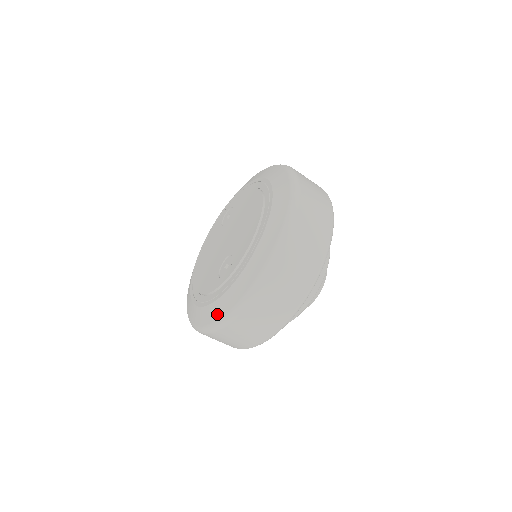
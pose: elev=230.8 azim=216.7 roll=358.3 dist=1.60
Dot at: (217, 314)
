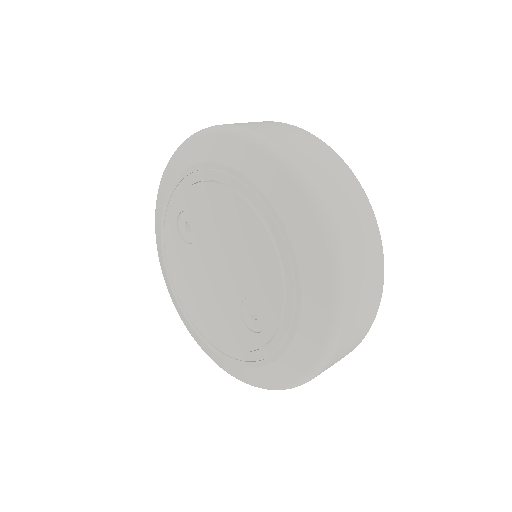
Dot at: (283, 378)
